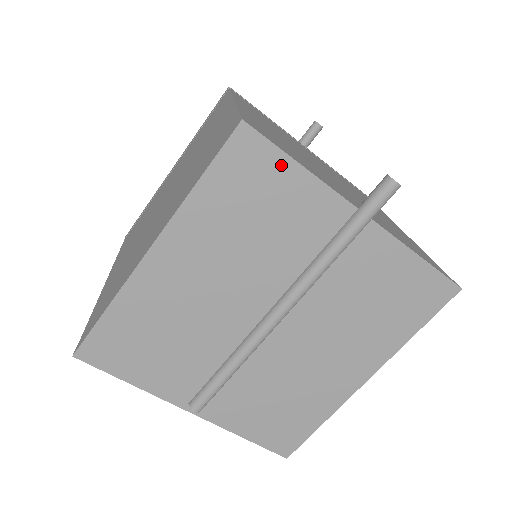
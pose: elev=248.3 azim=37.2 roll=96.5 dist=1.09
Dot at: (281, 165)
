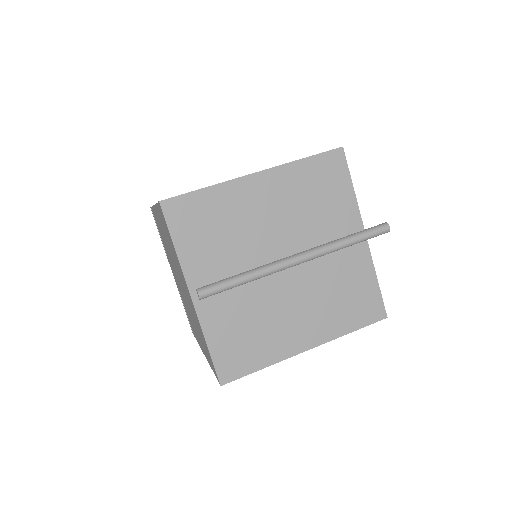
Dot at: (345, 180)
